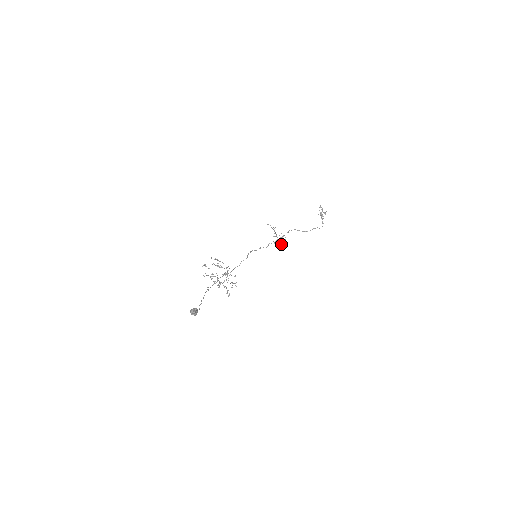
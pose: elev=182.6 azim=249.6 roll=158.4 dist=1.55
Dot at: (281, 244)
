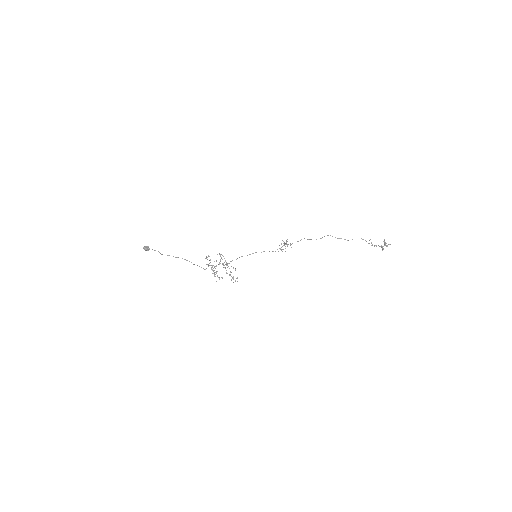
Dot at: occluded
